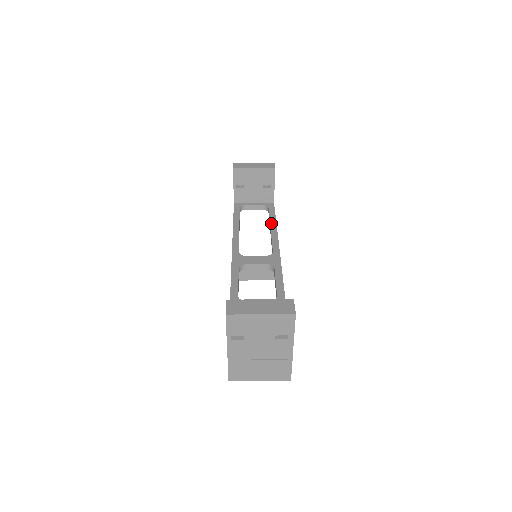
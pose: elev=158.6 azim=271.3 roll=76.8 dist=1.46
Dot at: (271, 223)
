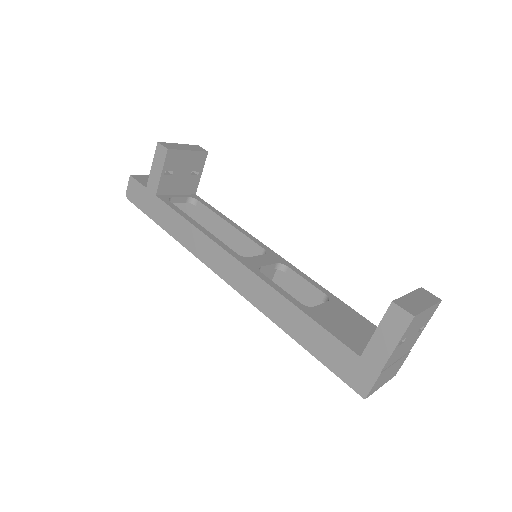
Dot at: (223, 217)
